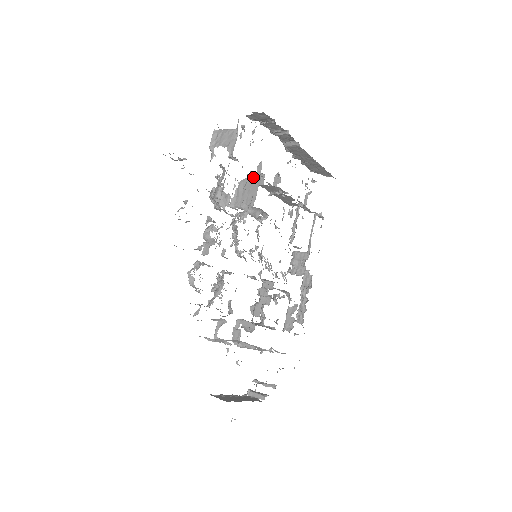
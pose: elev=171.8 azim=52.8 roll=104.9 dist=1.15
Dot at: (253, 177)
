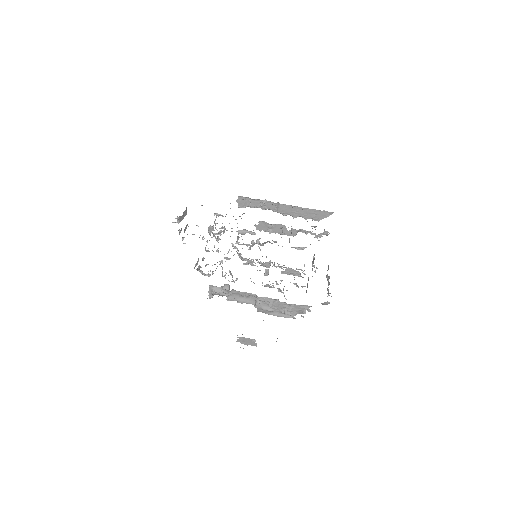
Dot at: occluded
